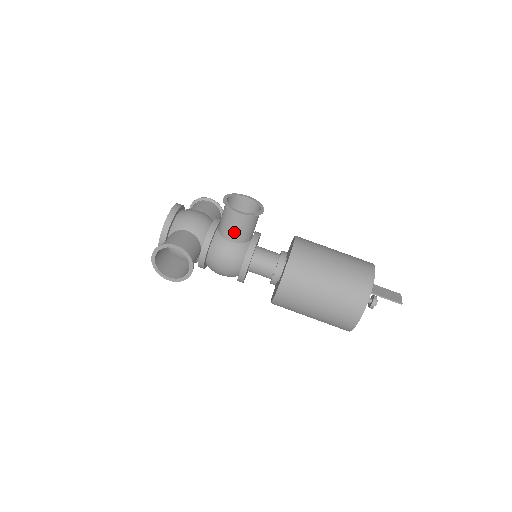
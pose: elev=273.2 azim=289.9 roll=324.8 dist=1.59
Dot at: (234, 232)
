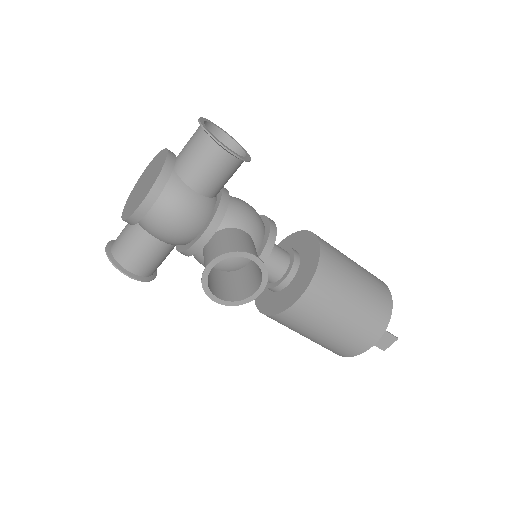
Dot at: (215, 278)
